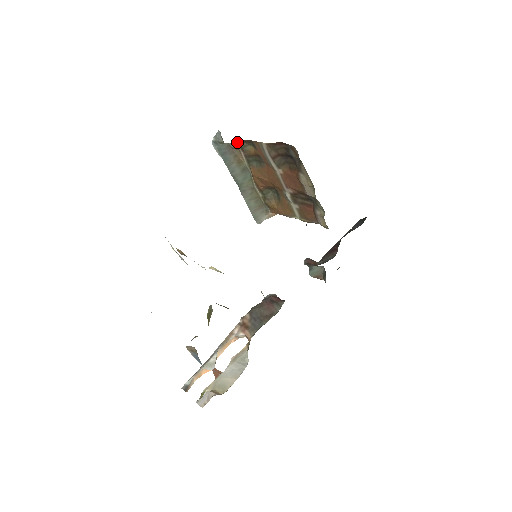
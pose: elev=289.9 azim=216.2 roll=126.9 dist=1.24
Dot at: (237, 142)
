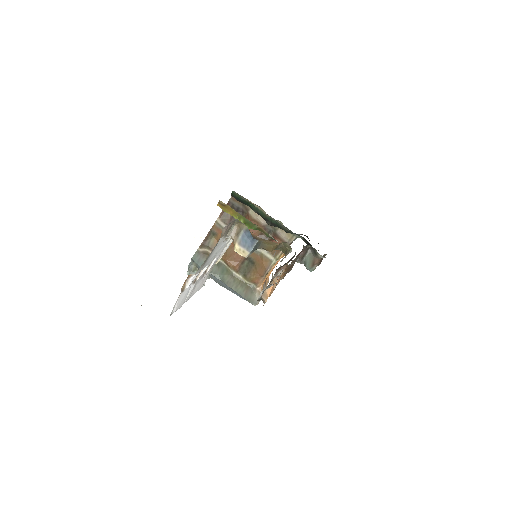
Dot at: (202, 243)
